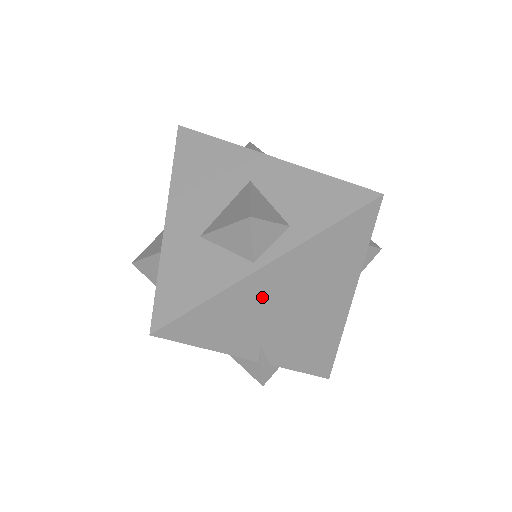
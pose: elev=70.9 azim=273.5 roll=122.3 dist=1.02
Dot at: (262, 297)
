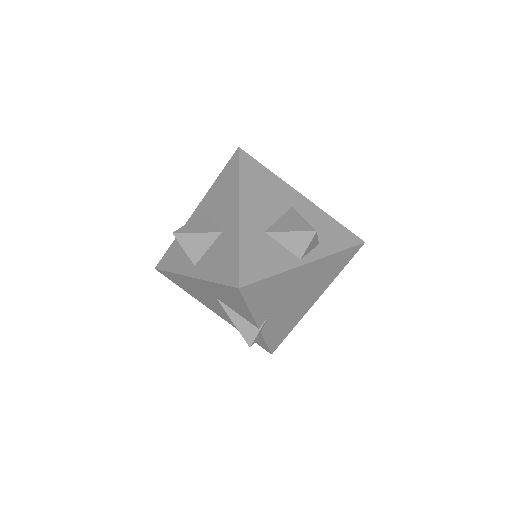
Dot at: (292, 283)
